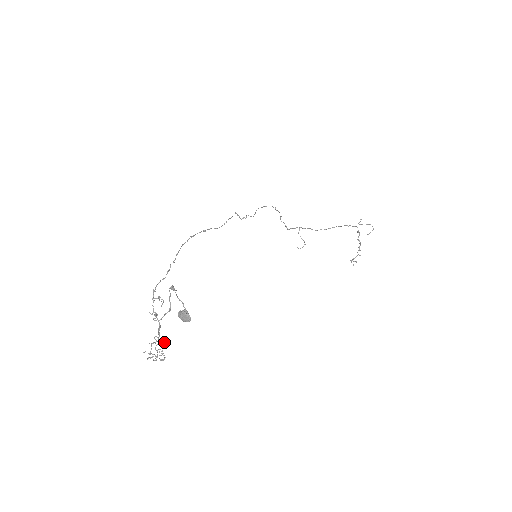
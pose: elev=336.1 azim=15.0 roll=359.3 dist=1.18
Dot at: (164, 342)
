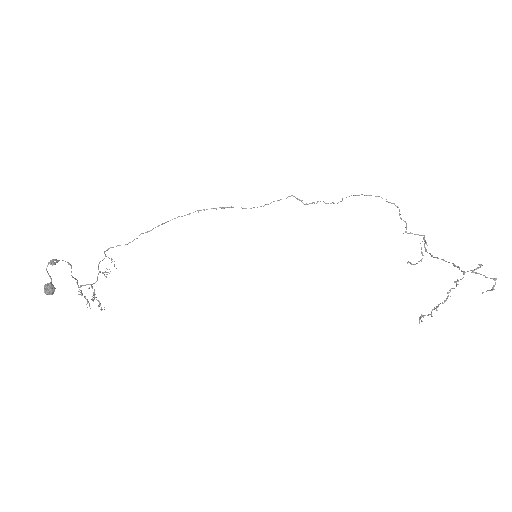
Dot at: (92, 298)
